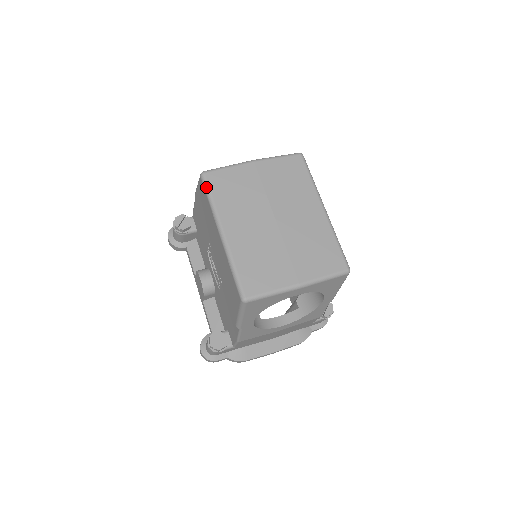
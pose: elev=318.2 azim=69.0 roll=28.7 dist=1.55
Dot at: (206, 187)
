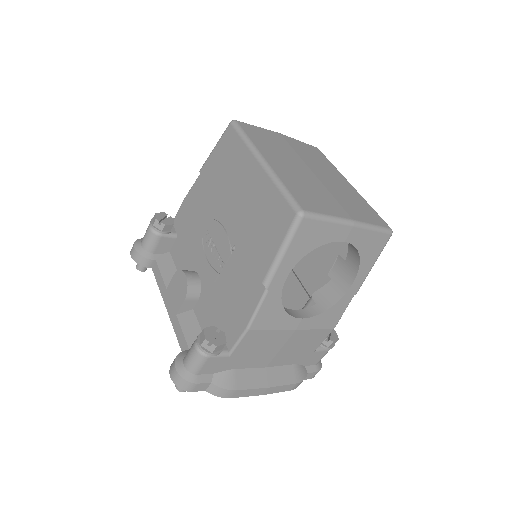
Dot at: (239, 129)
